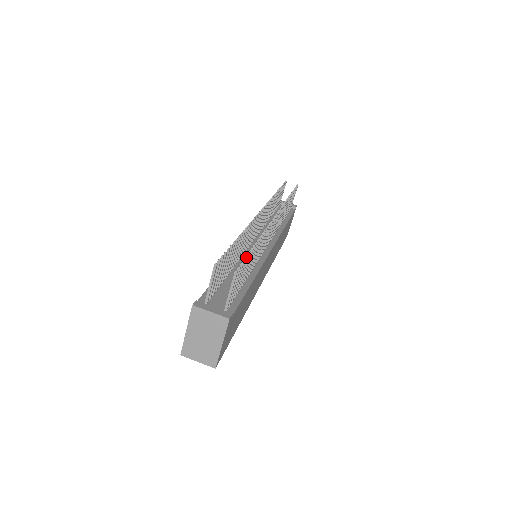
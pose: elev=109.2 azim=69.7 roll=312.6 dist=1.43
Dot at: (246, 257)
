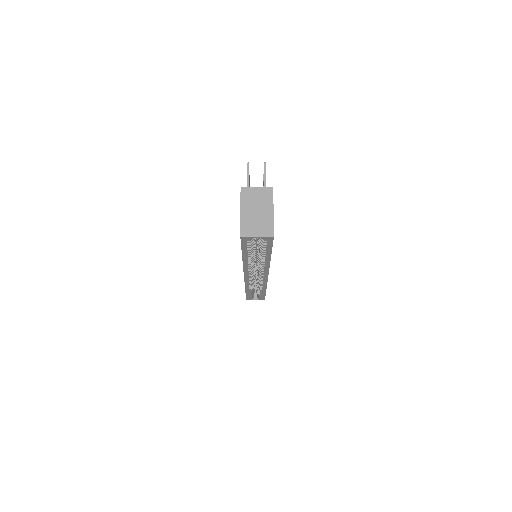
Dot at: occluded
